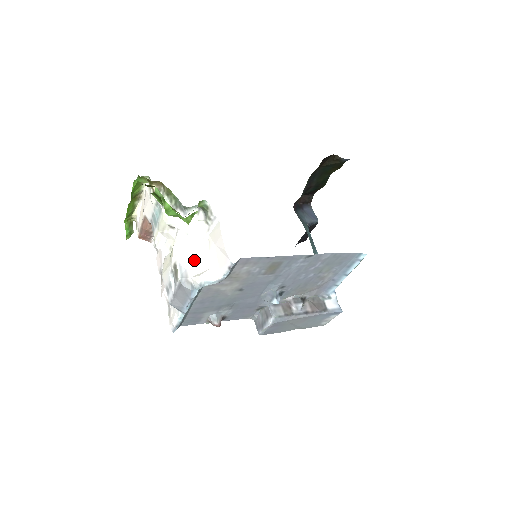
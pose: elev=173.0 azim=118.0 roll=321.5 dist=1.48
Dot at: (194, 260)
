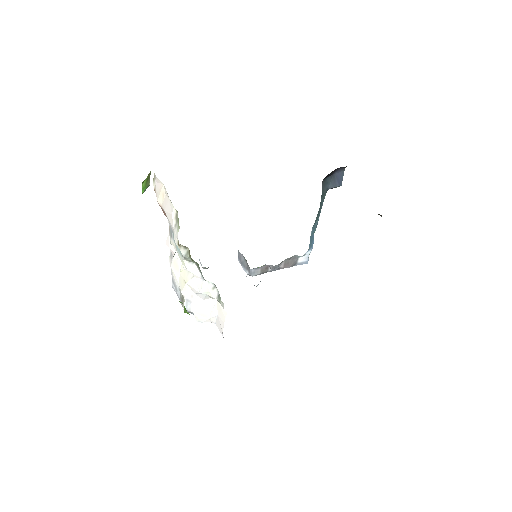
Dot at: (199, 305)
